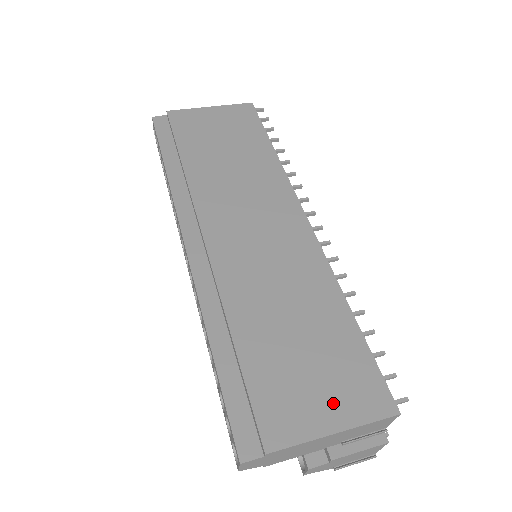
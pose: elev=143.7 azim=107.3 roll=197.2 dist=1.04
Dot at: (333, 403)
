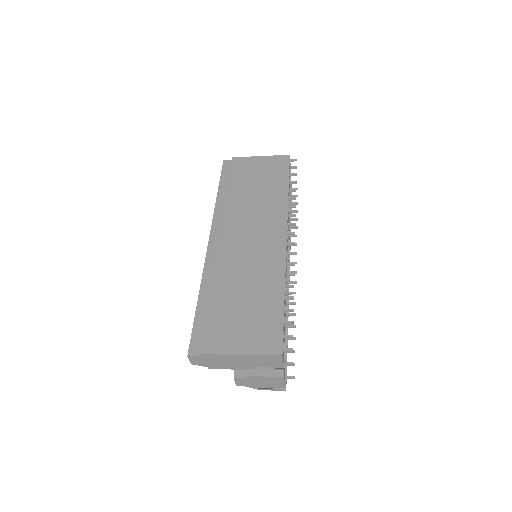
Dot at: (247, 340)
